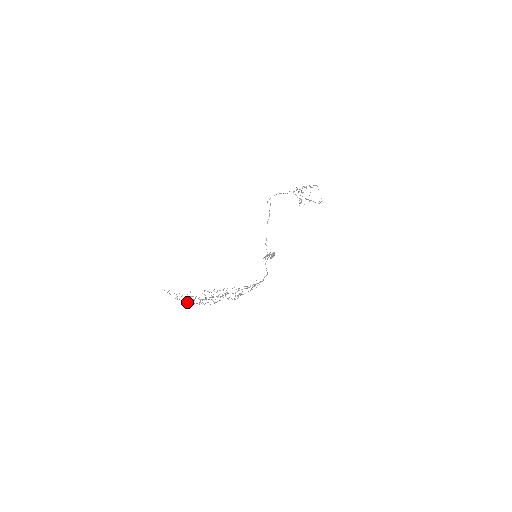
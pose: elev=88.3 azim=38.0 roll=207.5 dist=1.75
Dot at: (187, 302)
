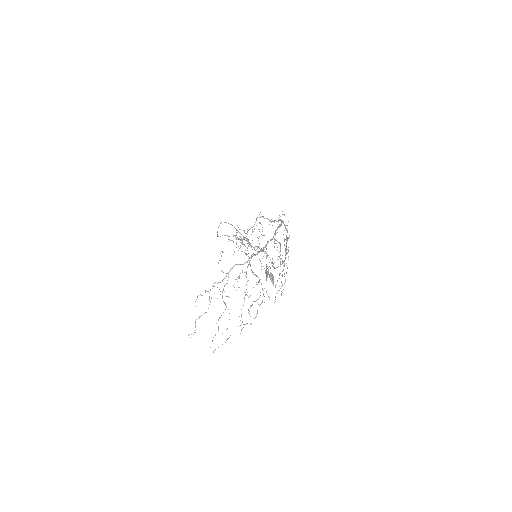
Dot at: occluded
